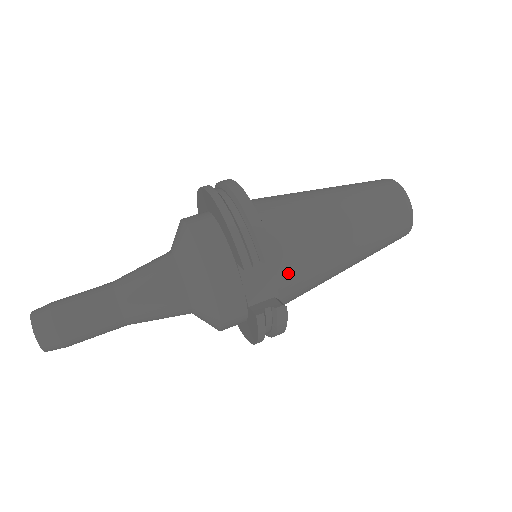
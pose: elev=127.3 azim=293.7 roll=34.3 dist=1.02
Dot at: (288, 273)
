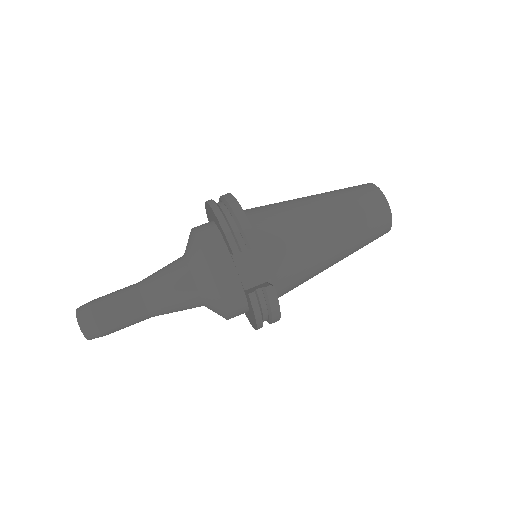
Dot at: (276, 261)
